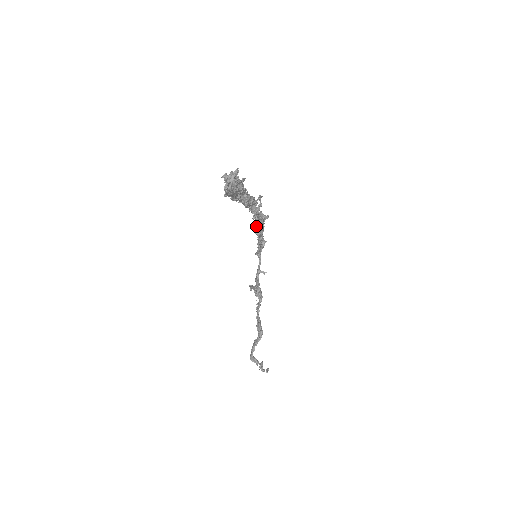
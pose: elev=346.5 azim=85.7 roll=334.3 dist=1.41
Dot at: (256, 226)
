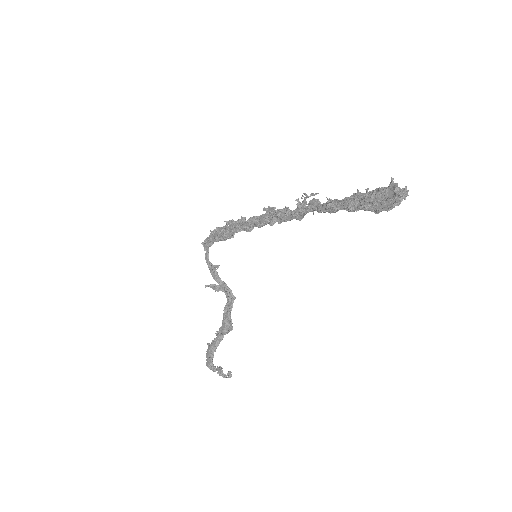
Dot at: occluded
